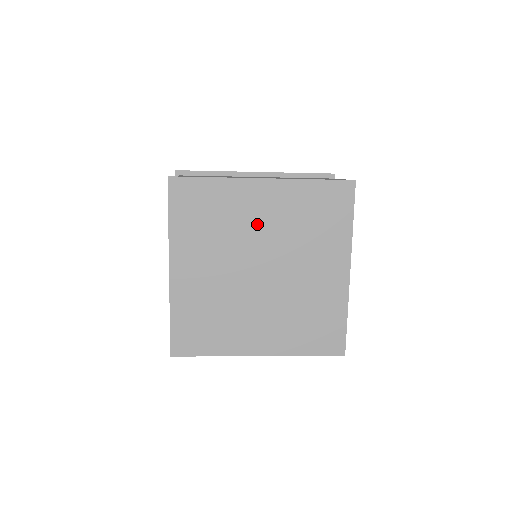
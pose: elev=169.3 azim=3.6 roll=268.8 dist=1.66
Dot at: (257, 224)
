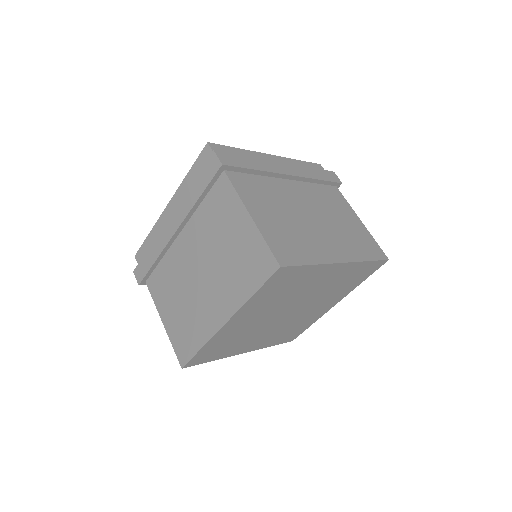
Dot at: (255, 321)
